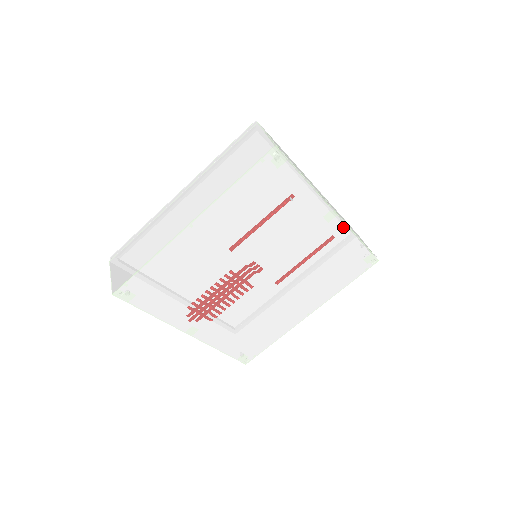
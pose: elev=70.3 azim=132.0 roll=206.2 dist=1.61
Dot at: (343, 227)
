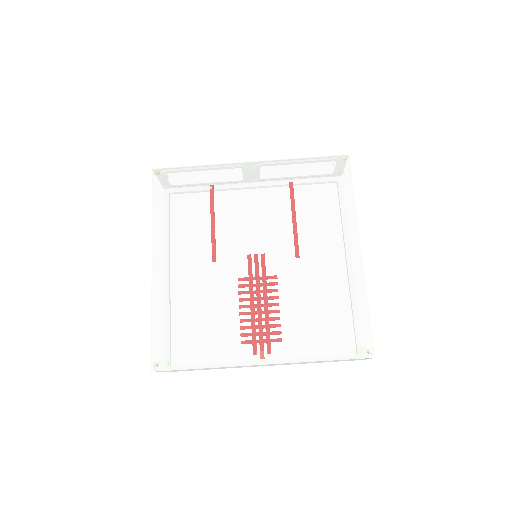
Dot at: (273, 164)
